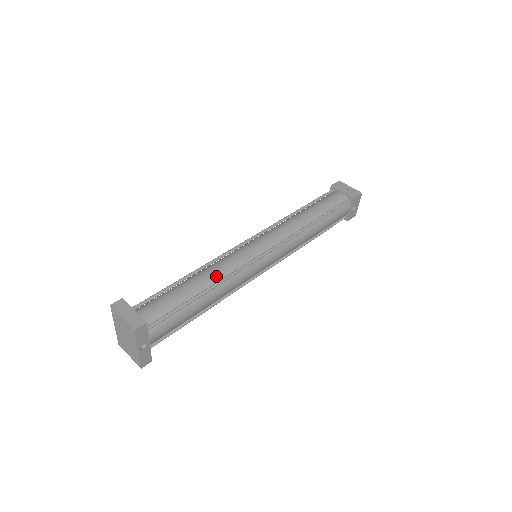
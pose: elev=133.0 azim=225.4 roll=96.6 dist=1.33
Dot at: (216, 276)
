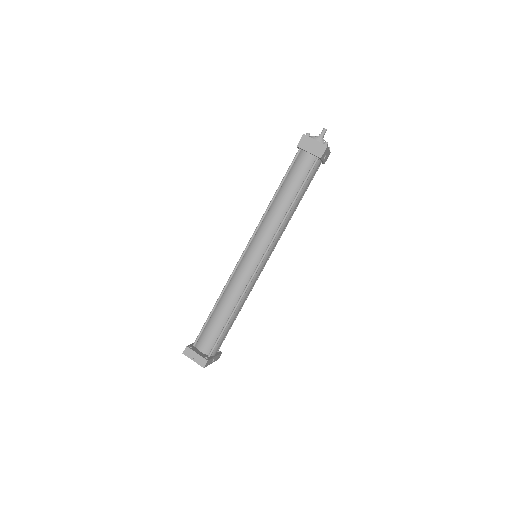
Dot at: (234, 299)
